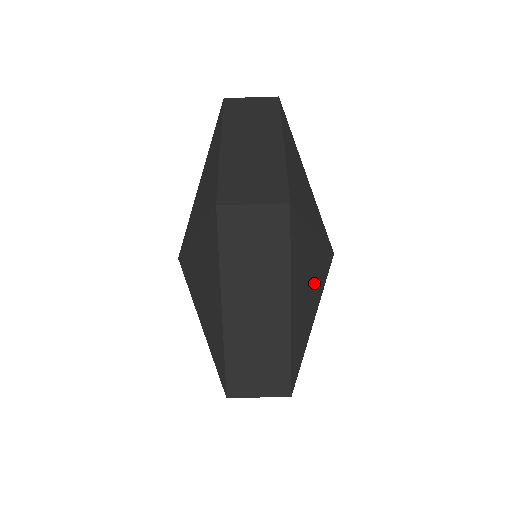
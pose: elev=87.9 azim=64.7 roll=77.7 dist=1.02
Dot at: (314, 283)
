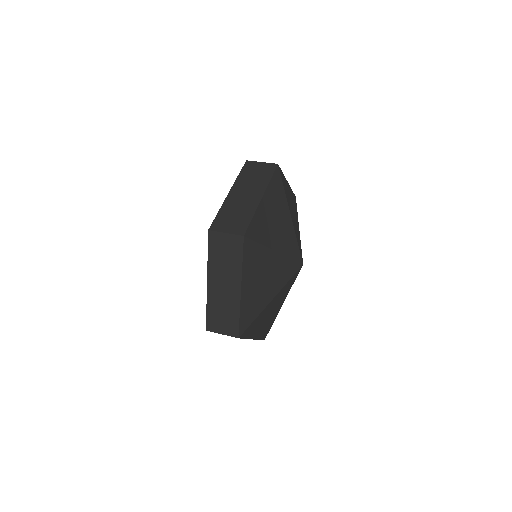
Dot at: (272, 280)
